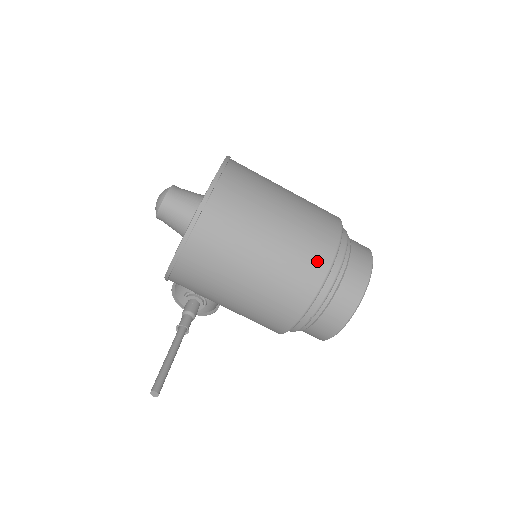
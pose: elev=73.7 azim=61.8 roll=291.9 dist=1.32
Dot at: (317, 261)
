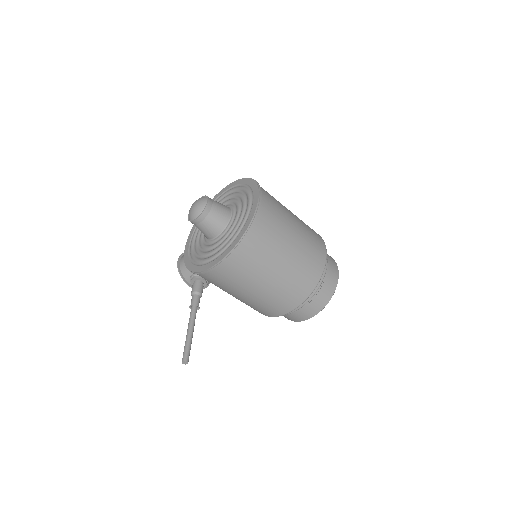
Dot at: (311, 279)
